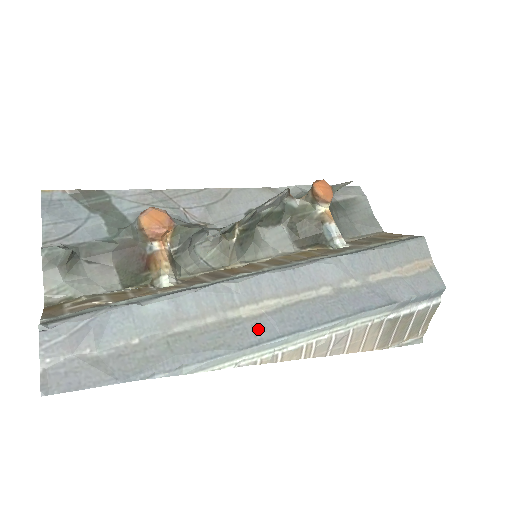
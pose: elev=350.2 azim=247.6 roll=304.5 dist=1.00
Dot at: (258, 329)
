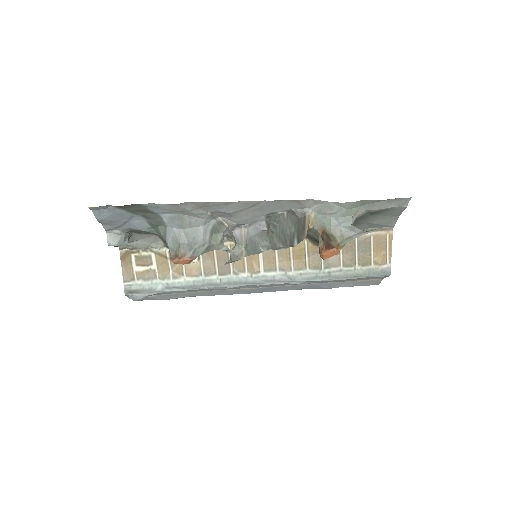
Dot at: (238, 292)
